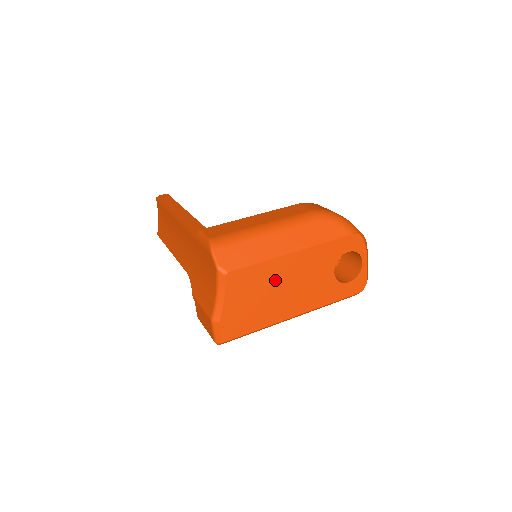
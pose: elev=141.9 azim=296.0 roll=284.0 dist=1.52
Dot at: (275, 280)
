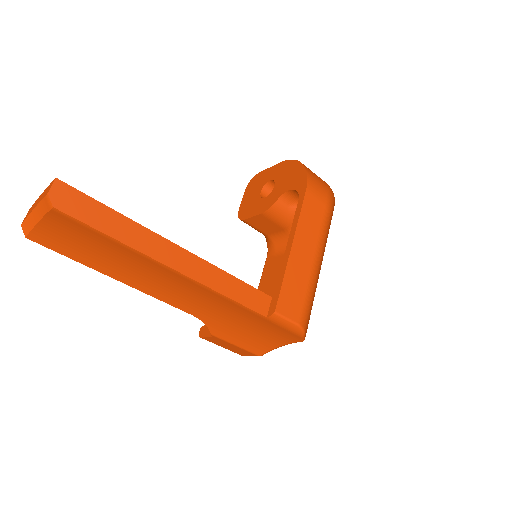
Dot at: occluded
